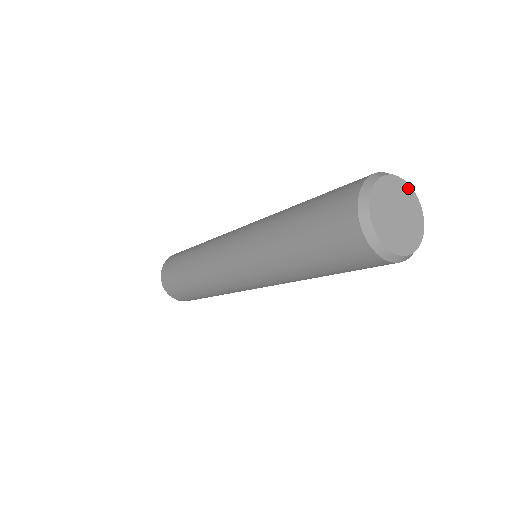
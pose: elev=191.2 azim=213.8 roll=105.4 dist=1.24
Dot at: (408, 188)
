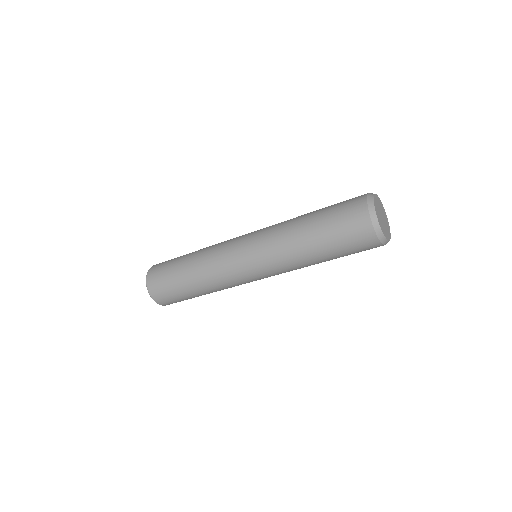
Dot at: (388, 222)
